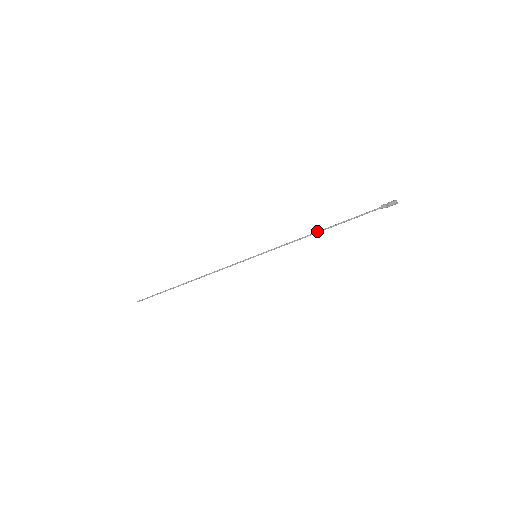
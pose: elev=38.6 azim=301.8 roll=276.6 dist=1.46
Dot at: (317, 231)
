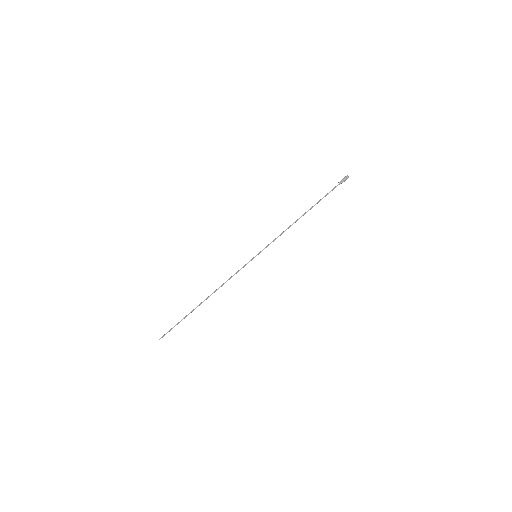
Dot at: occluded
